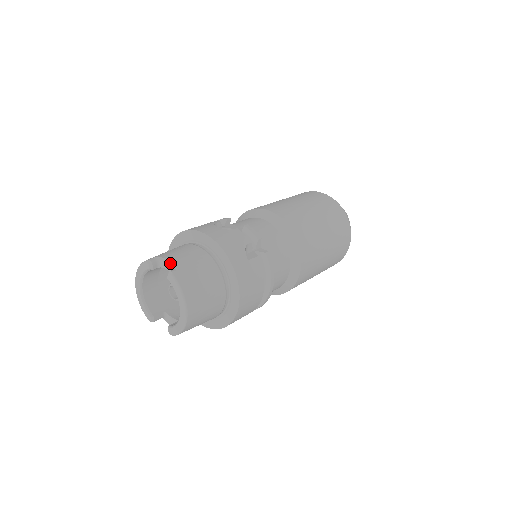
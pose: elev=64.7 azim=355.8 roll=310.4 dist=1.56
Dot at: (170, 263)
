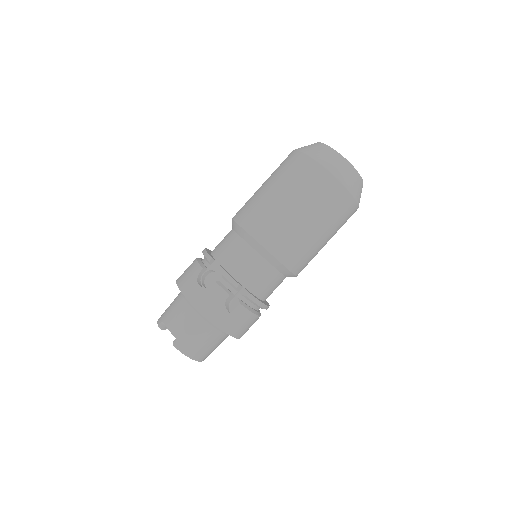
Dot at: (172, 333)
